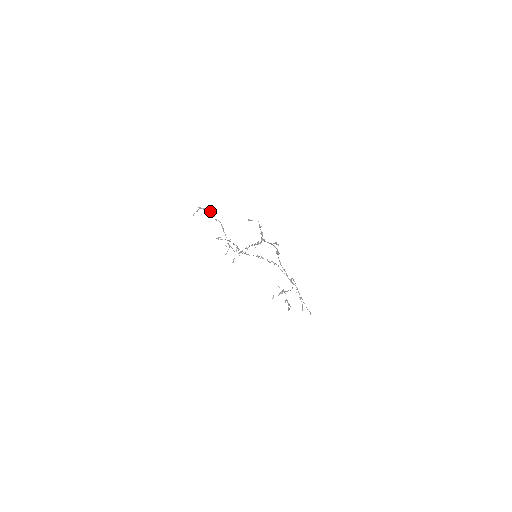
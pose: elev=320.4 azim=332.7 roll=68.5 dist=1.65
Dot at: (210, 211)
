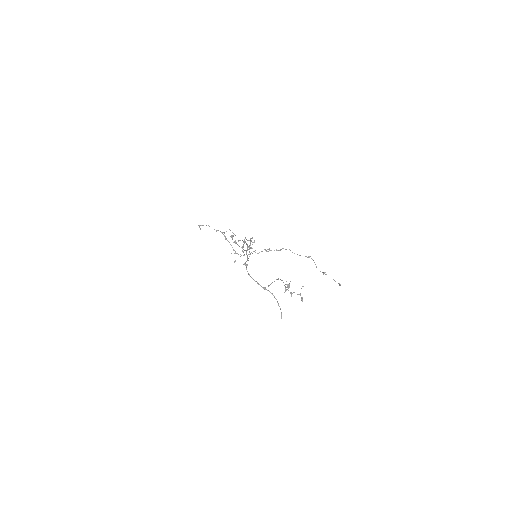
Dot at: occluded
